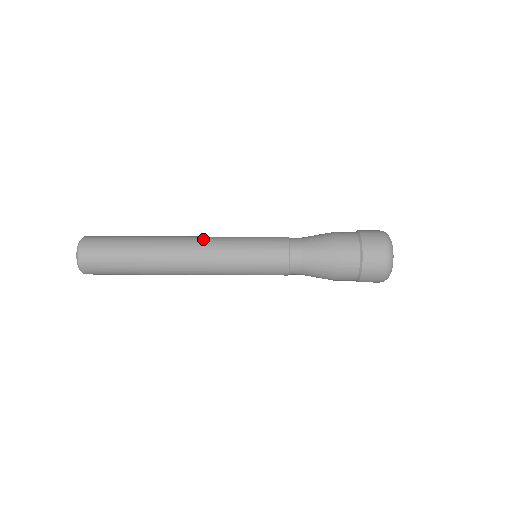
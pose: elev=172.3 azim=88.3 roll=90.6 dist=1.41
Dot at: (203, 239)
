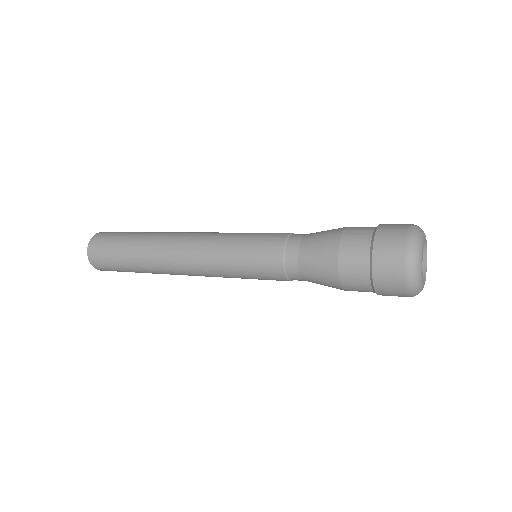
Dot at: (194, 240)
